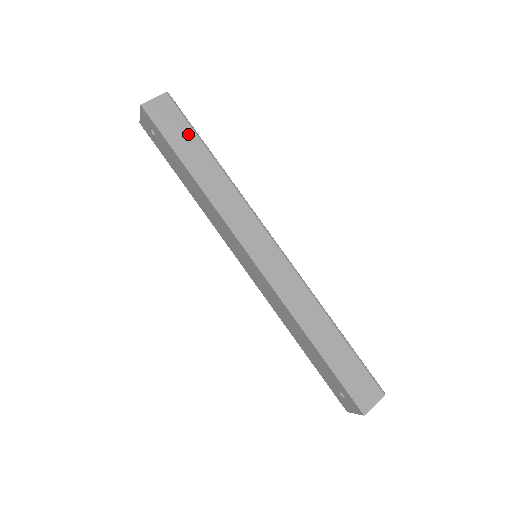
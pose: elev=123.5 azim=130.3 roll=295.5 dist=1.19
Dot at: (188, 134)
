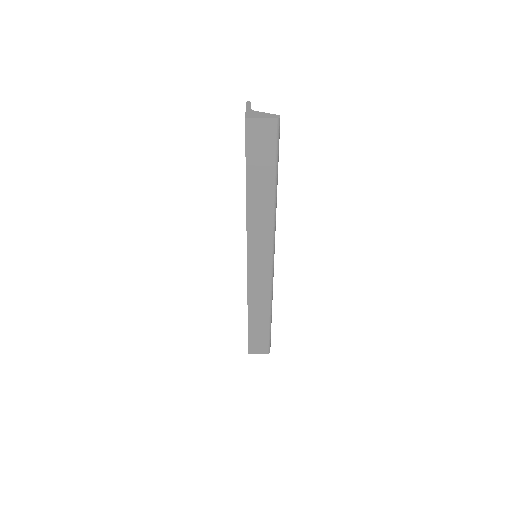
Dot at: (268, 164)
